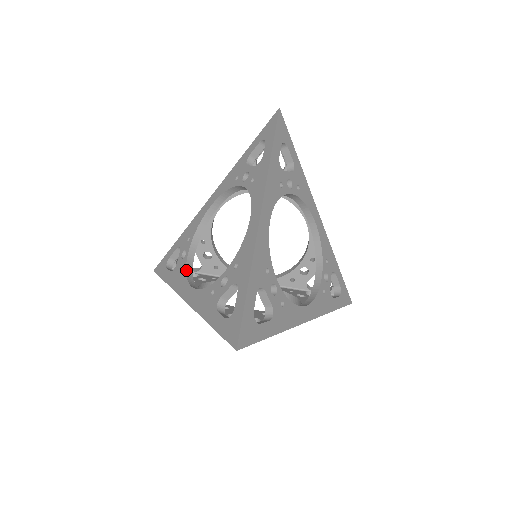
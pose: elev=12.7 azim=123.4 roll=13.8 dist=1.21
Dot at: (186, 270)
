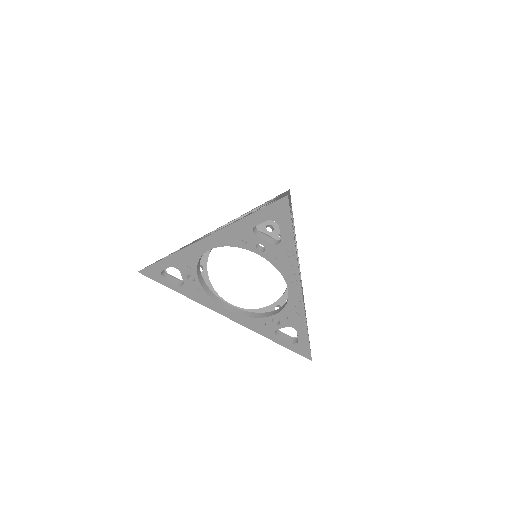
Dot at: occluded
